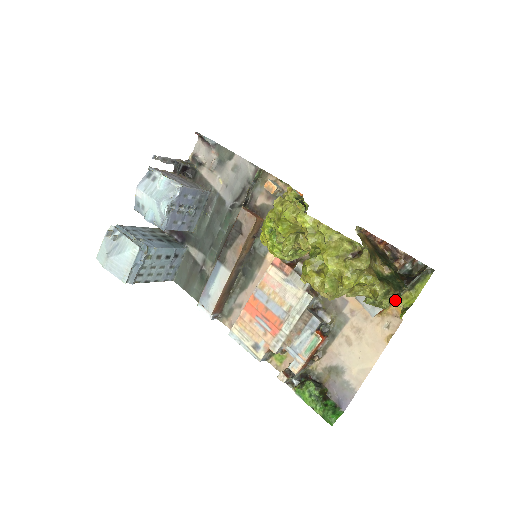
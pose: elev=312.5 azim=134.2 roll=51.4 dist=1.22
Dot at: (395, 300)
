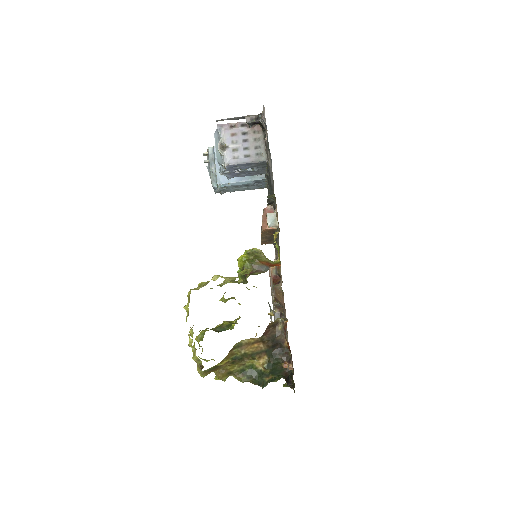
Dot at: occluded
